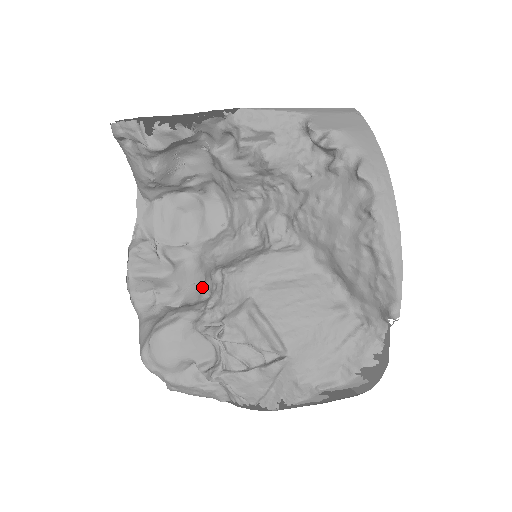
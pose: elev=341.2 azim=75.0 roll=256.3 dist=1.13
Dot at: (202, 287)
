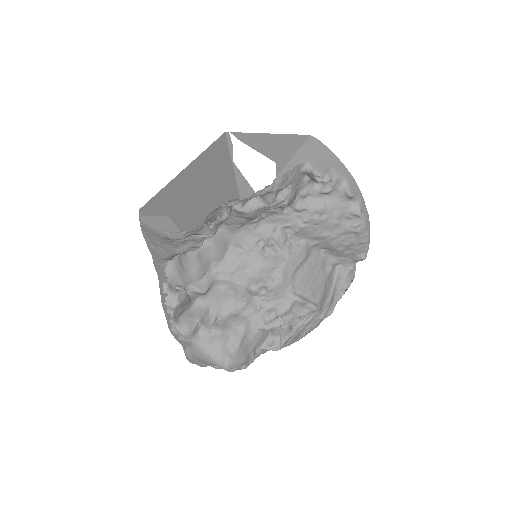
Dot at: (233, 298)
